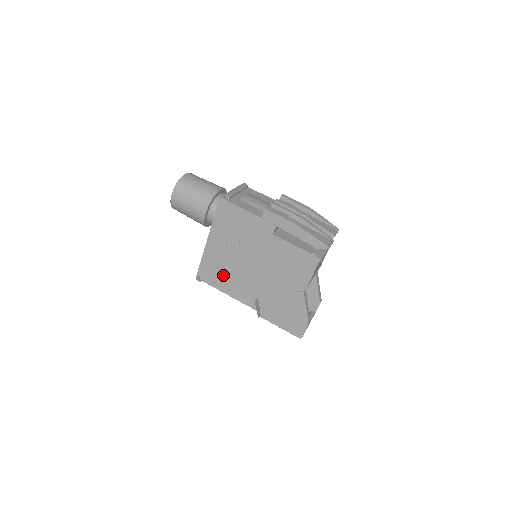
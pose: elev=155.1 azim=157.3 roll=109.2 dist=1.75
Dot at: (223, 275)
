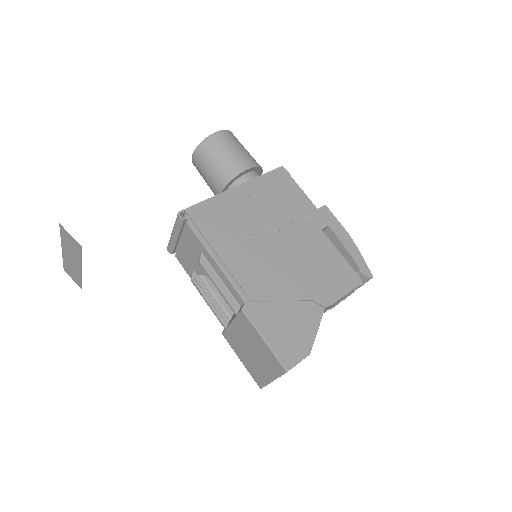
Dot at: (226, 231)
